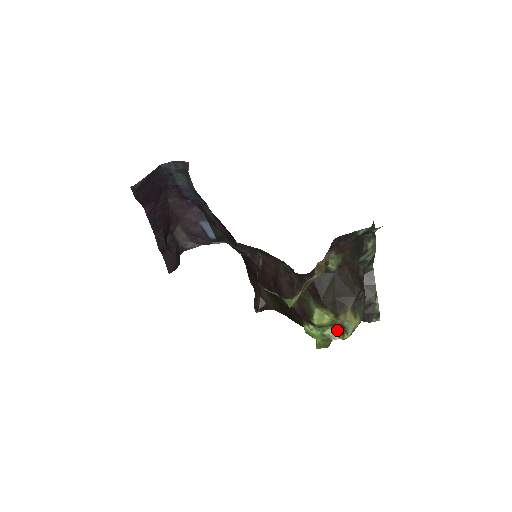
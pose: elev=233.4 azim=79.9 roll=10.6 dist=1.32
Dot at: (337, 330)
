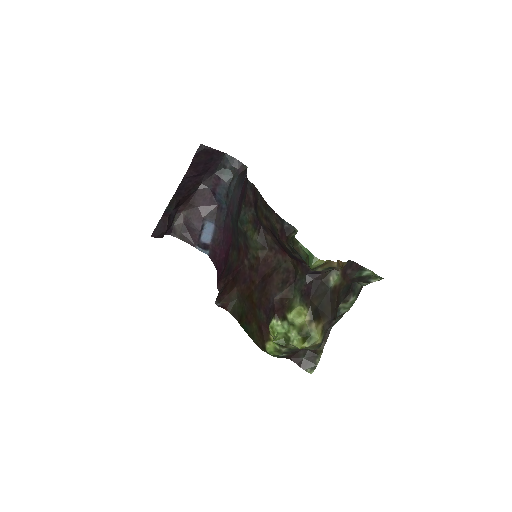
Dot at: (299, 337)
